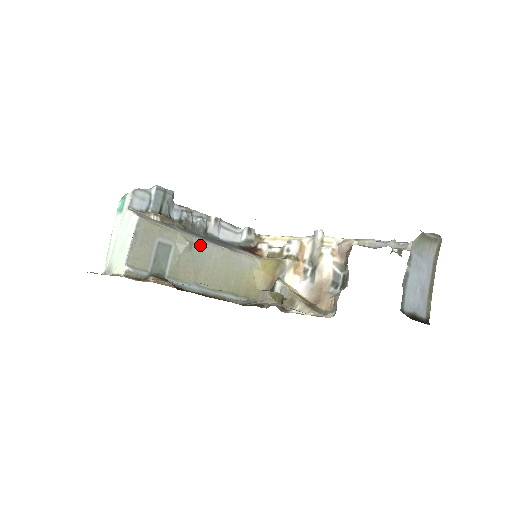
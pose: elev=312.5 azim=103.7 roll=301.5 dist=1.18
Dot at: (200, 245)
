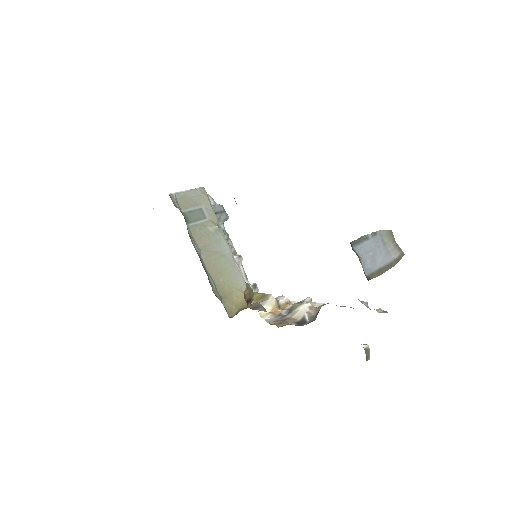
Dot at: (222, 238)
